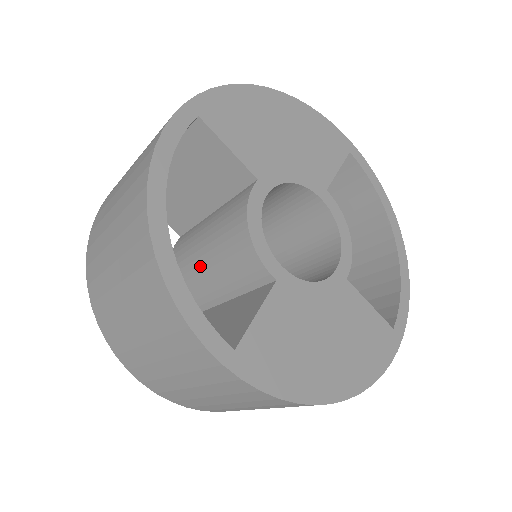
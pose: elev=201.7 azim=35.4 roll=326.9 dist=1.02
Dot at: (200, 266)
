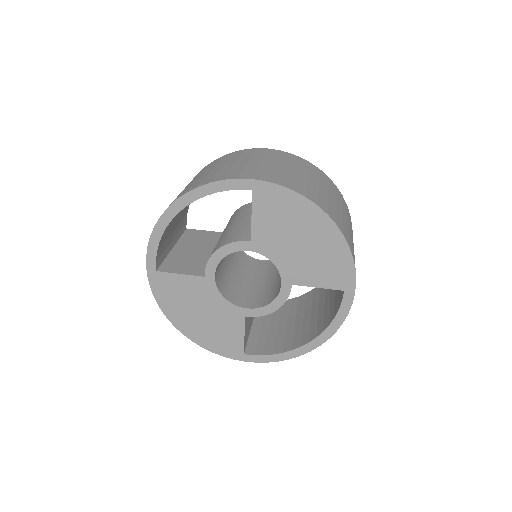
Dot at: (226, 228)
